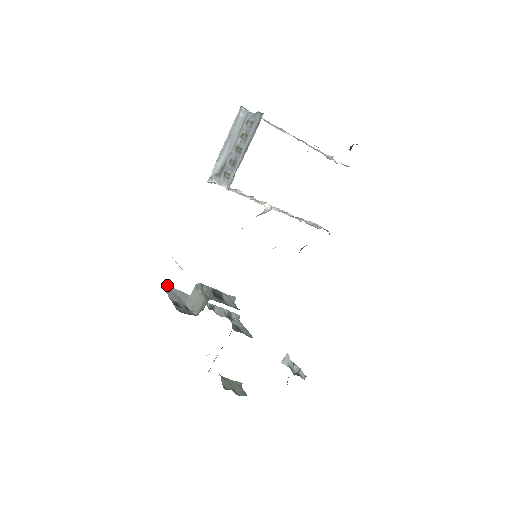
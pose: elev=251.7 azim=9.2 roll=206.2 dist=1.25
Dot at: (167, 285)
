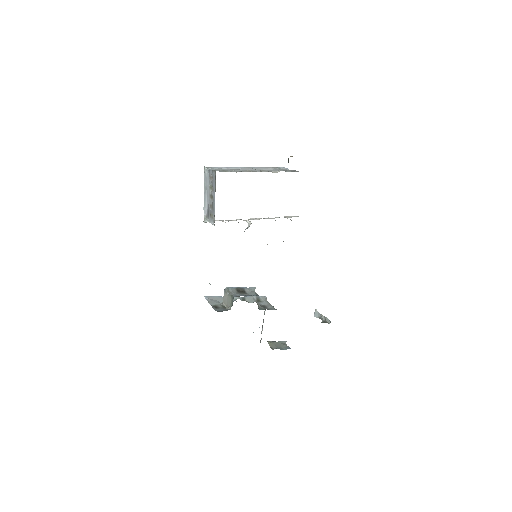
Dot at: (207, 296)
